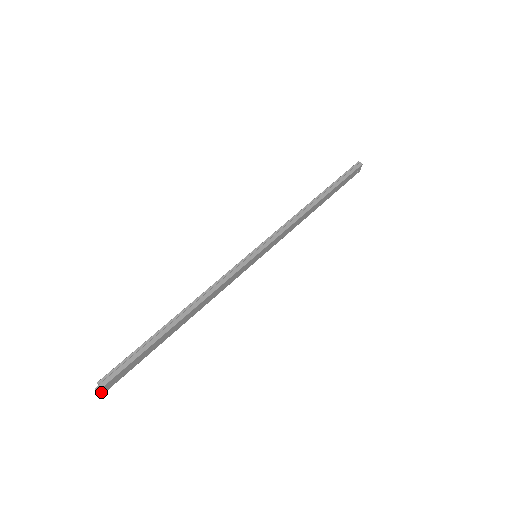
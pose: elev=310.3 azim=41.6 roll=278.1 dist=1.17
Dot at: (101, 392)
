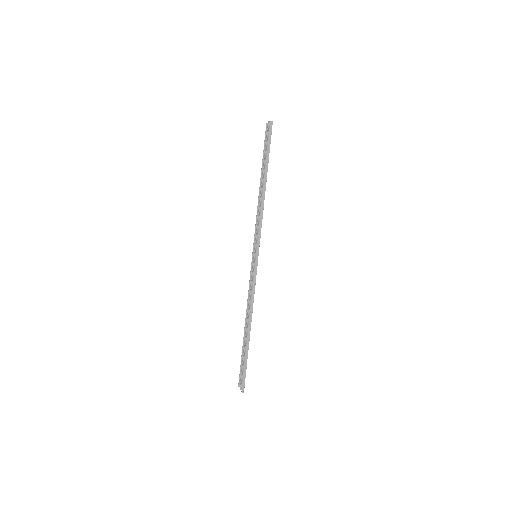
Dot at: (243, 389)
